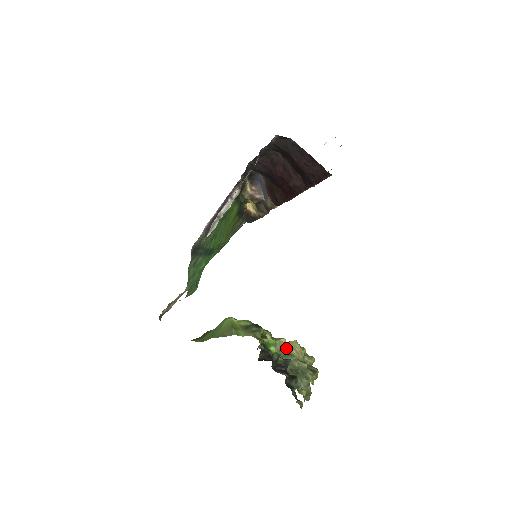
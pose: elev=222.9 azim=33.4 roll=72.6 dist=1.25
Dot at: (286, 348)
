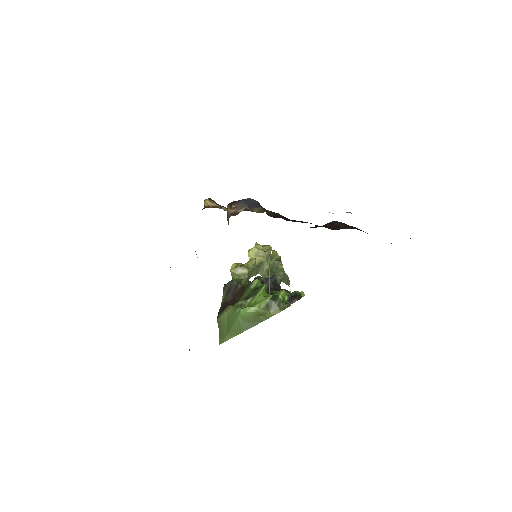
Dot at: occluded
